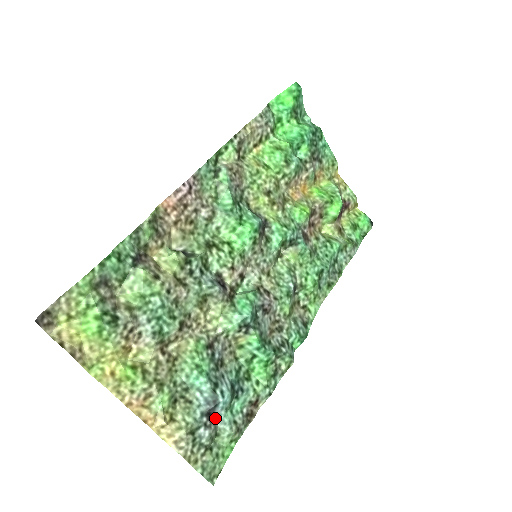
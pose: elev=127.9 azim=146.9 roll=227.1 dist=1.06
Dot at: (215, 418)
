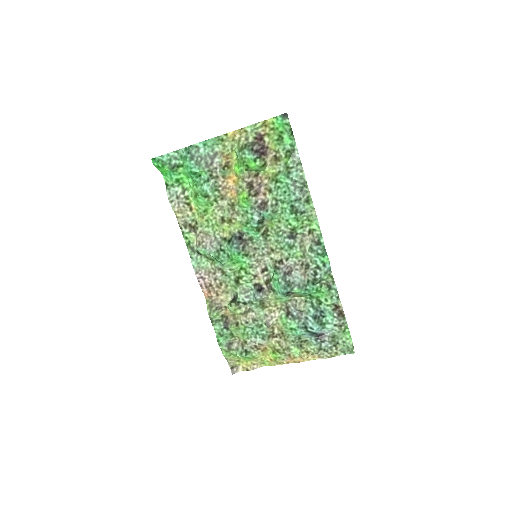
Dot at: (324, 334)
